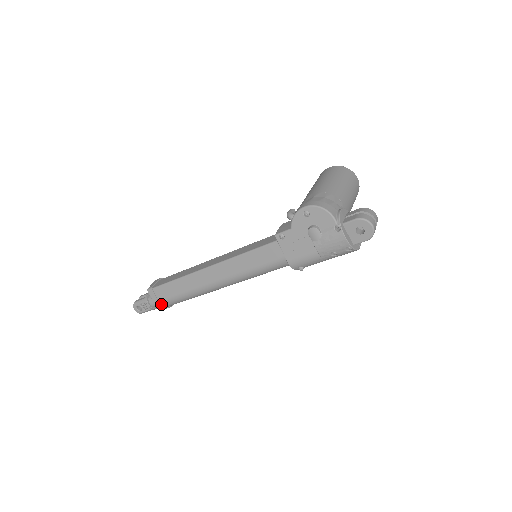
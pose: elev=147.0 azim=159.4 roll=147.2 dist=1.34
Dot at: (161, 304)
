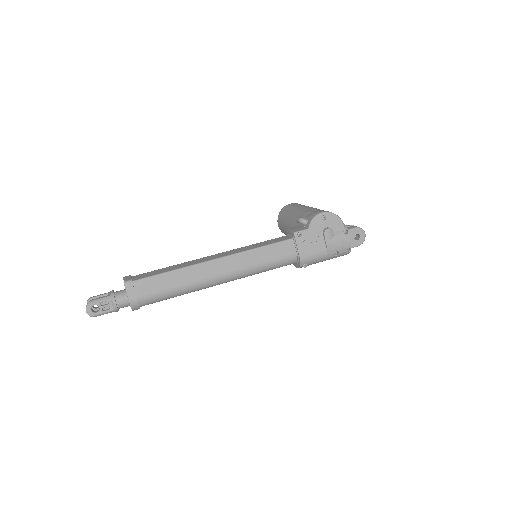
Dot at: (136, 301)
